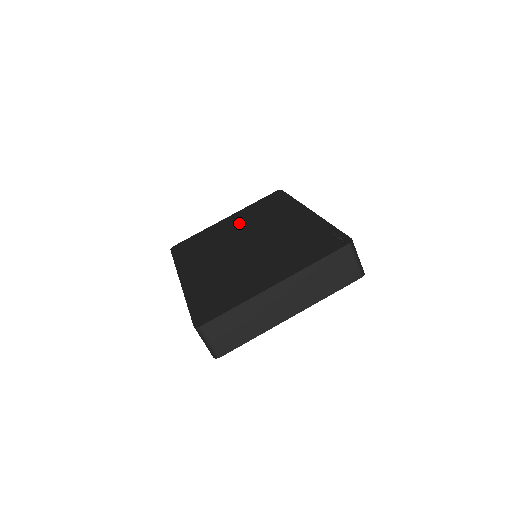
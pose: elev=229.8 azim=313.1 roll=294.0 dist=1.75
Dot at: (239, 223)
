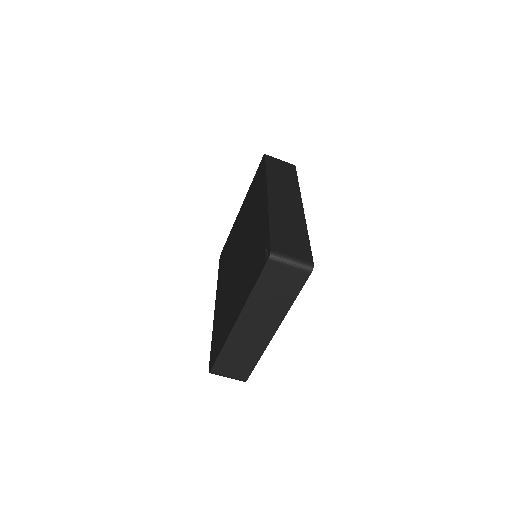
Dot at: (242, 218)
